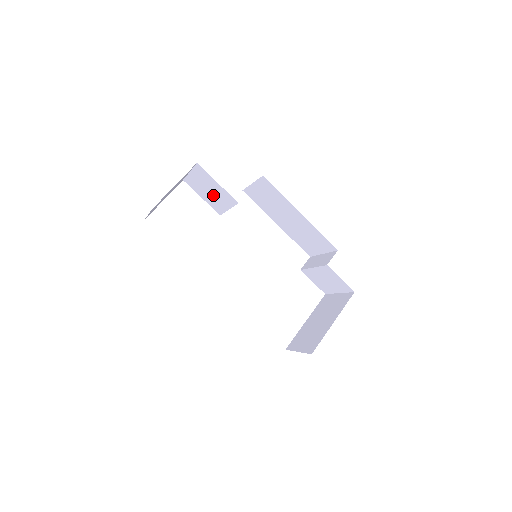
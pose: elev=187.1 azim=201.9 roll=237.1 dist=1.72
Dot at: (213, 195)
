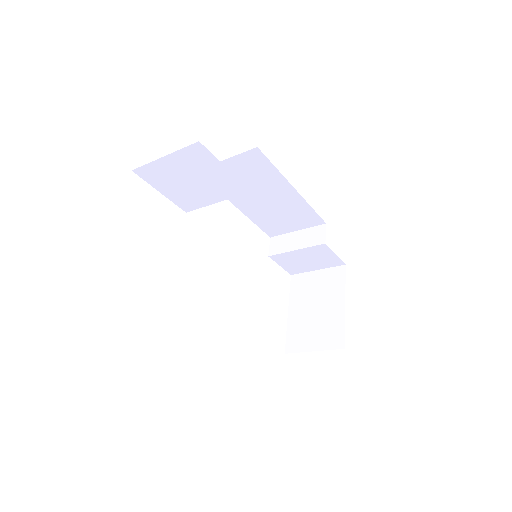
Dot at: (196, 186)
